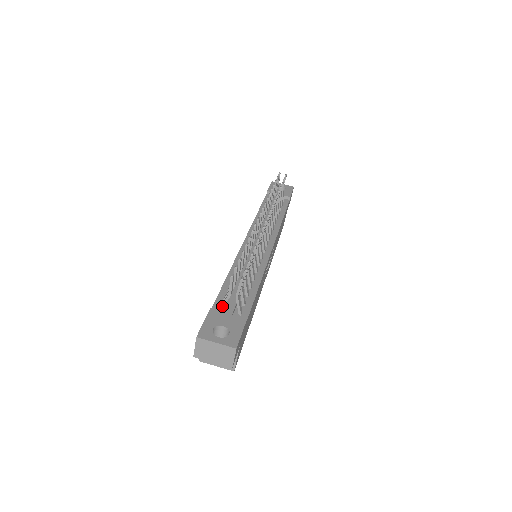
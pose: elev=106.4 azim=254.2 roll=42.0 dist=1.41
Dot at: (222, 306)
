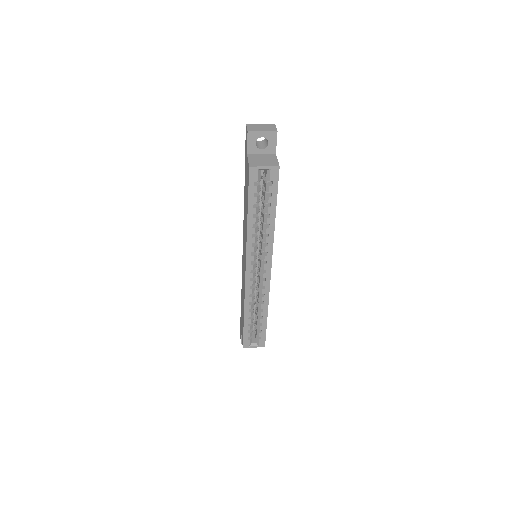
Dot at: occluded
